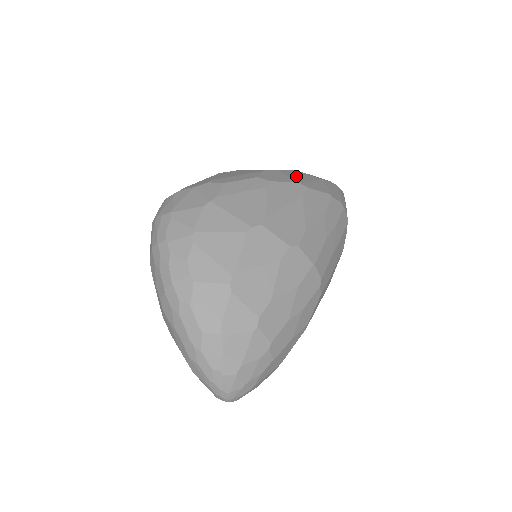
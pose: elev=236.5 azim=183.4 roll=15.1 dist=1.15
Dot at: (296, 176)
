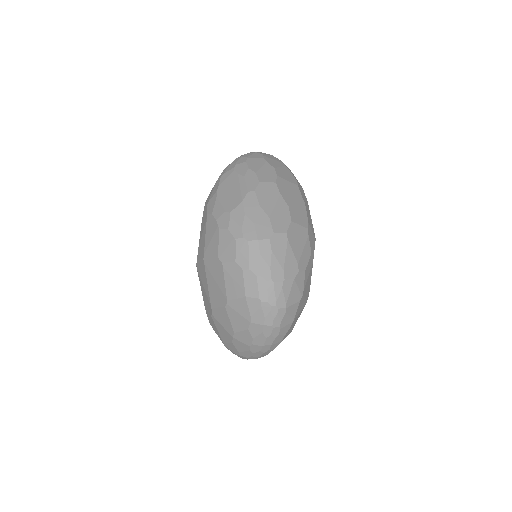
Dot at: occluded
